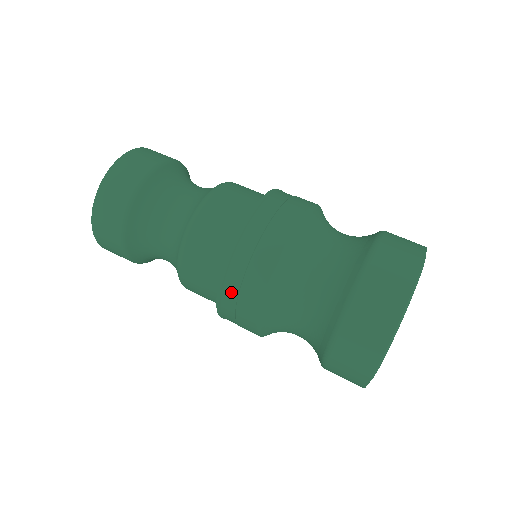
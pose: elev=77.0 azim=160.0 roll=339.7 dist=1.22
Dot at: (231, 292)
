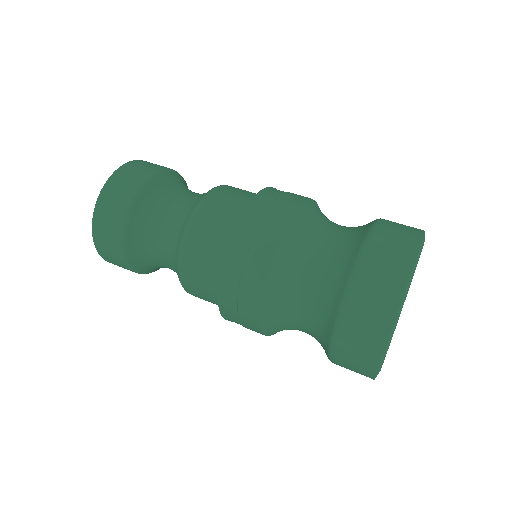
Dot at: (240, 252)
